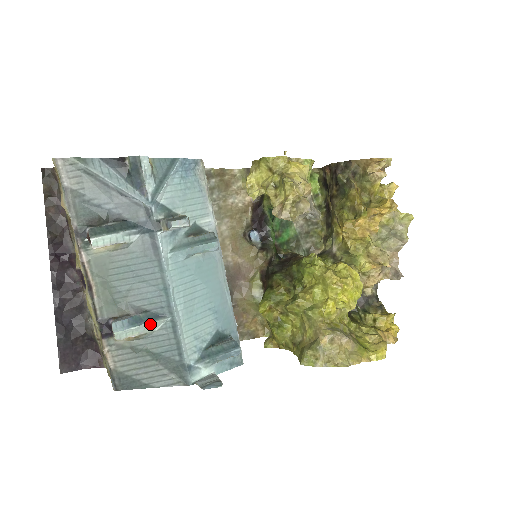
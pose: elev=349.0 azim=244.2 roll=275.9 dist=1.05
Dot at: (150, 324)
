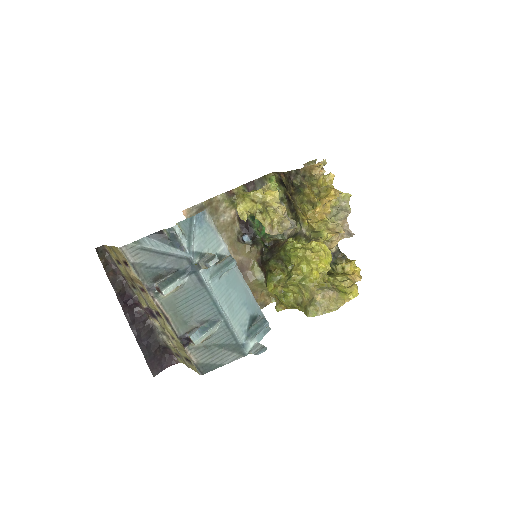
Dot at: (212, 328)
